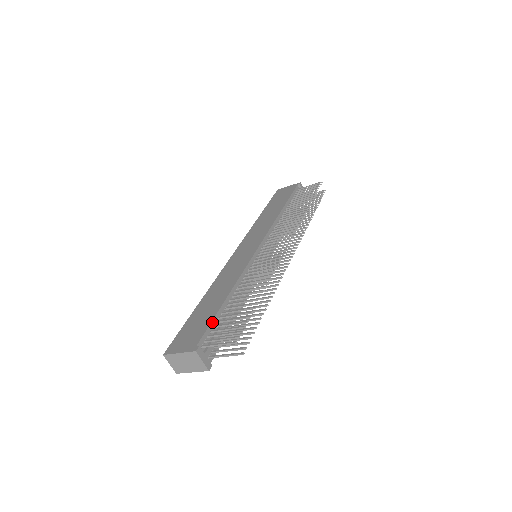
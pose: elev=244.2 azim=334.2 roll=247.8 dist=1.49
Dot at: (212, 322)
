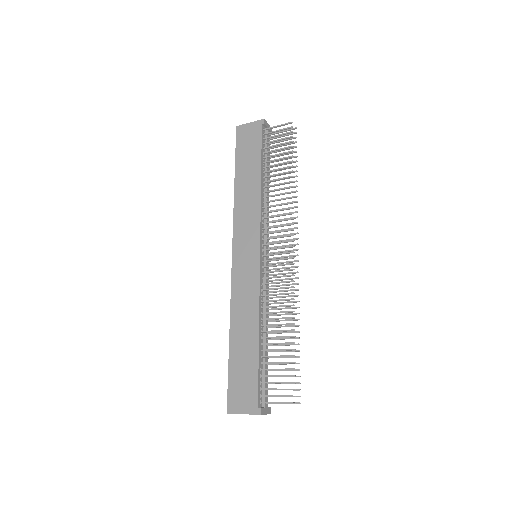
Dot at: (258, 374)
